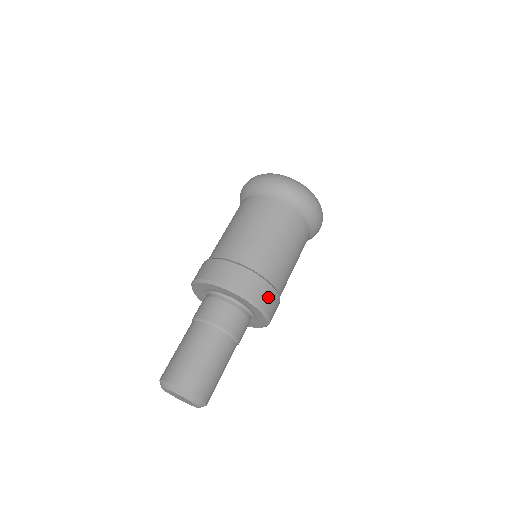
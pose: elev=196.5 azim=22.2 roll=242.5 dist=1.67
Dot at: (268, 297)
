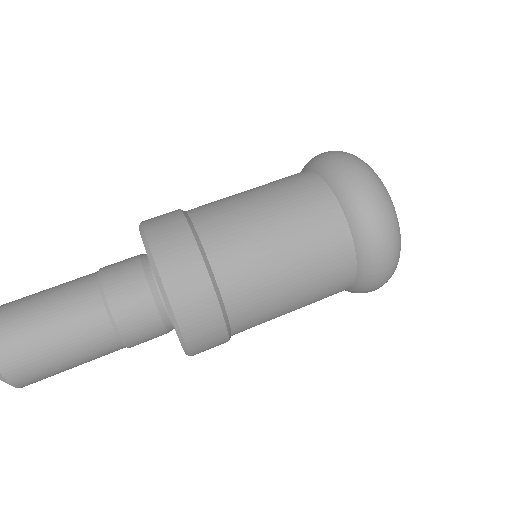
Dot at: (204, 323)
